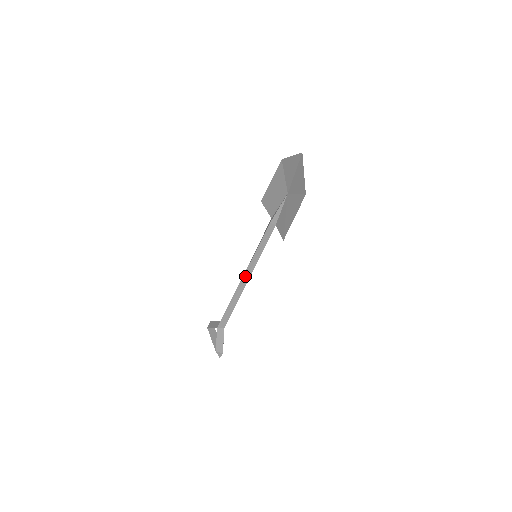
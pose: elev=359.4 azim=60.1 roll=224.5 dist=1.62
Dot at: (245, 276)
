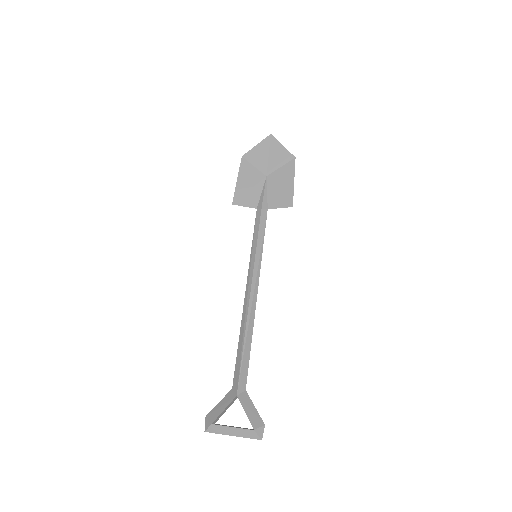
Dot at: (253, 286)
